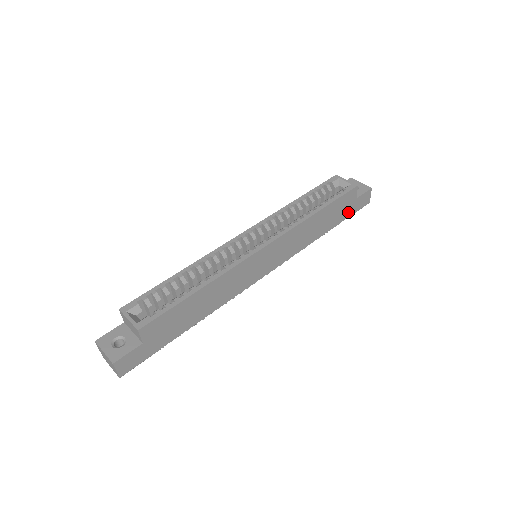
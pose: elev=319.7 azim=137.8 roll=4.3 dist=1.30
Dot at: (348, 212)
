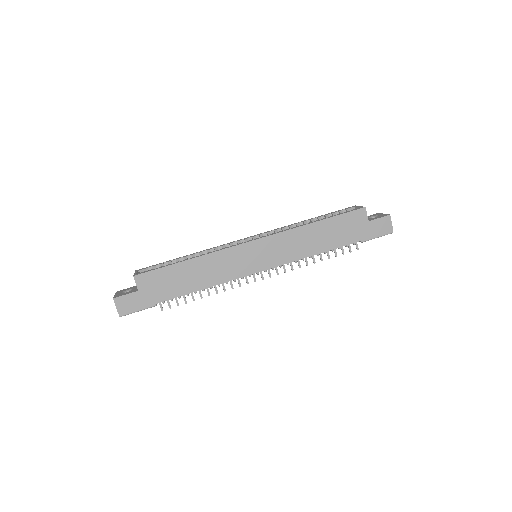
Dot at: (361, 234)
